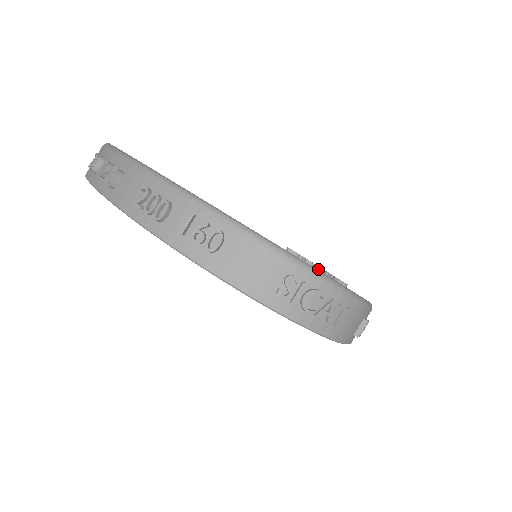
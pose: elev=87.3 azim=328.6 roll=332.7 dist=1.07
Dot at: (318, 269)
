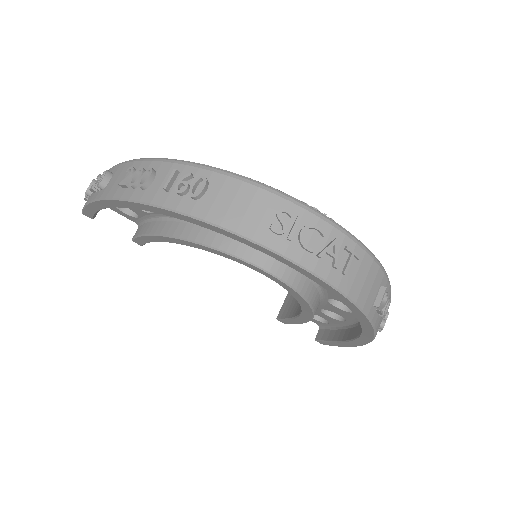
Dot at: occluded
